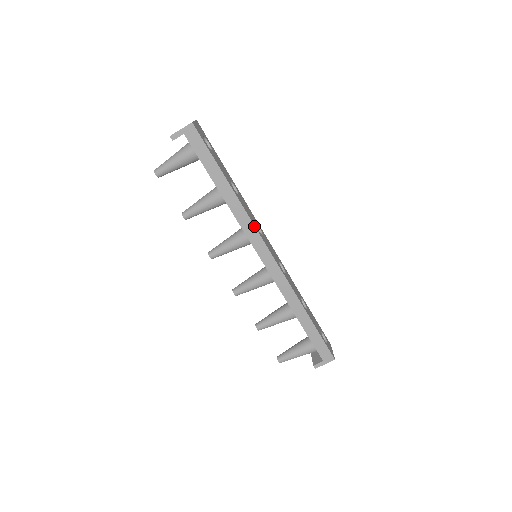
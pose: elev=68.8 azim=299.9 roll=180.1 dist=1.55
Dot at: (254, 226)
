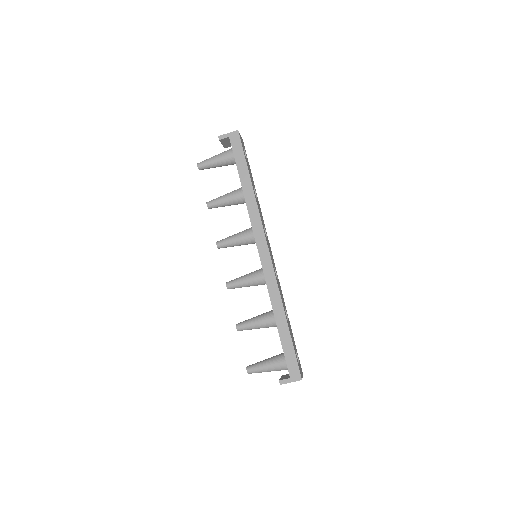
Dot at: (261, 223)
